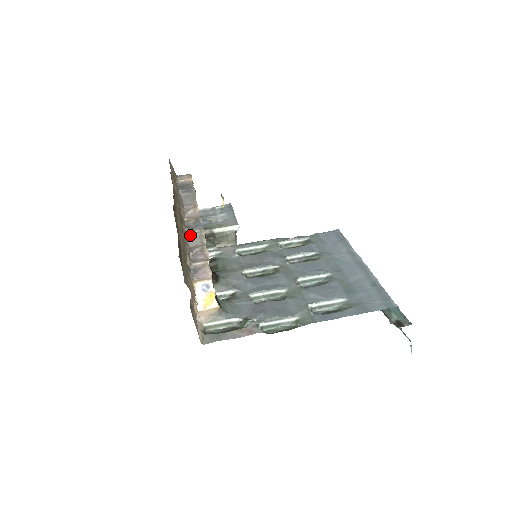
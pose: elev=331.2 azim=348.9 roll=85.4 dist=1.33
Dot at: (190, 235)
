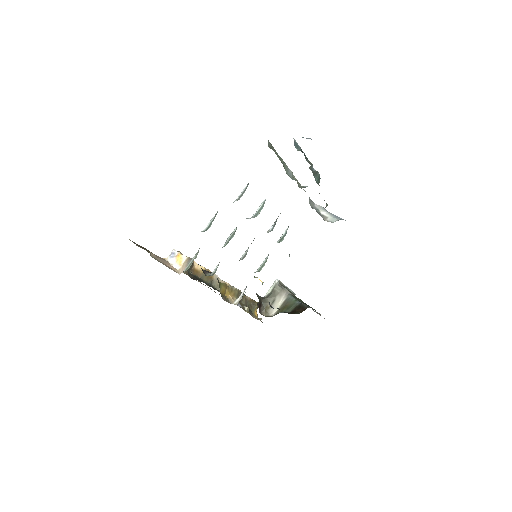
Dot at: (201, 277)
